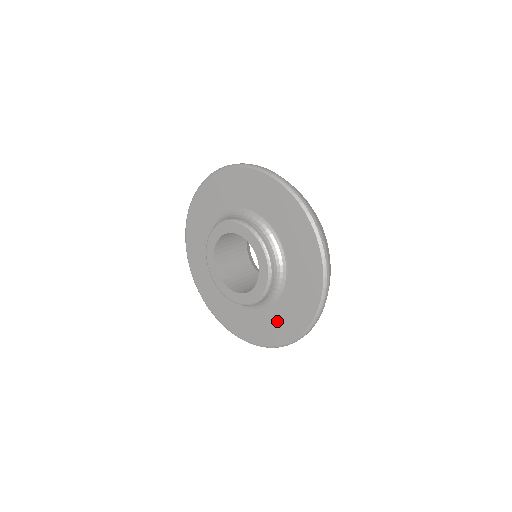
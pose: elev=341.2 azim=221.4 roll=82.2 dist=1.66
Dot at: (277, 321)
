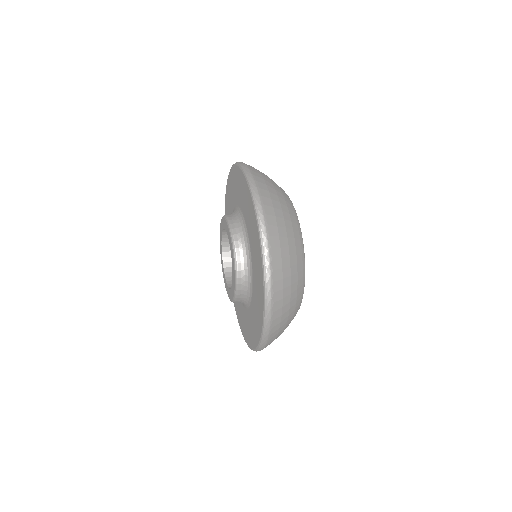
Dot at: (246, 323)
